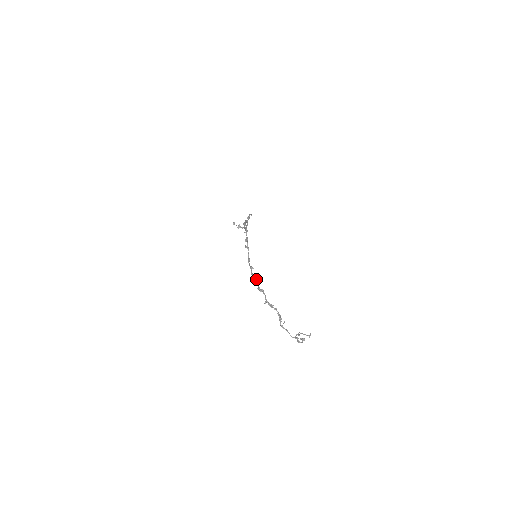
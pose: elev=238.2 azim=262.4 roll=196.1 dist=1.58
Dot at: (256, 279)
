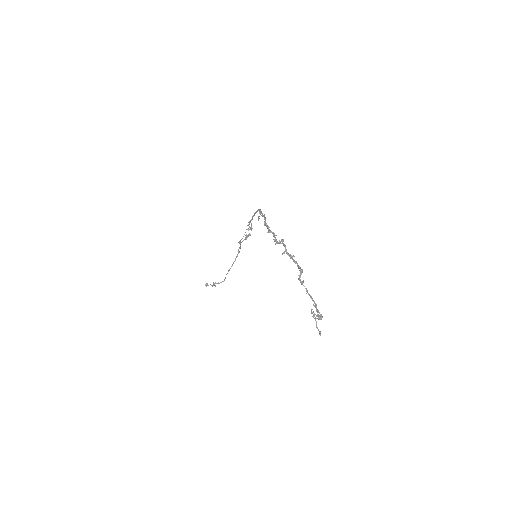
Dot at: (273, 232)
